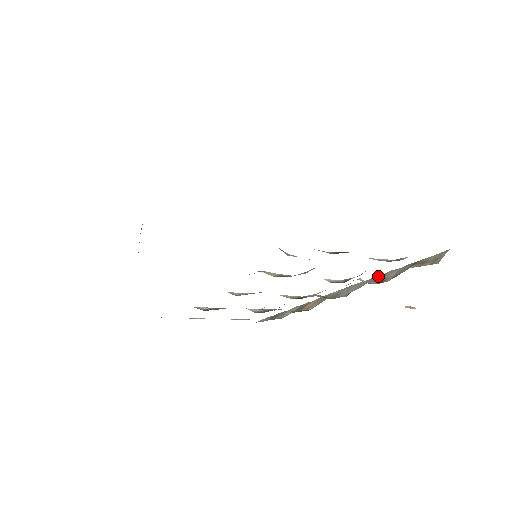
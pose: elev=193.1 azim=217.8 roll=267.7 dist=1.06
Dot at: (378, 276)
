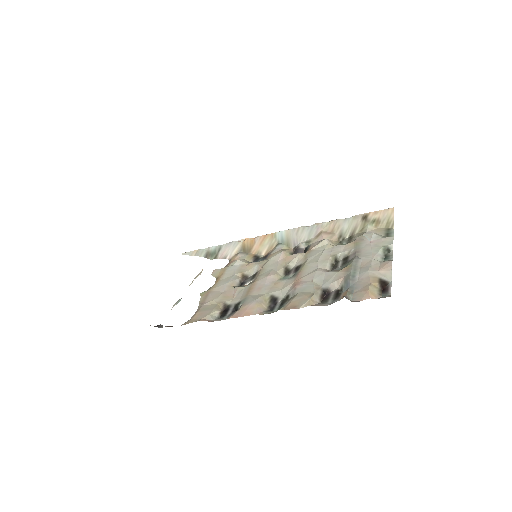
Dot at: (326, 223)
